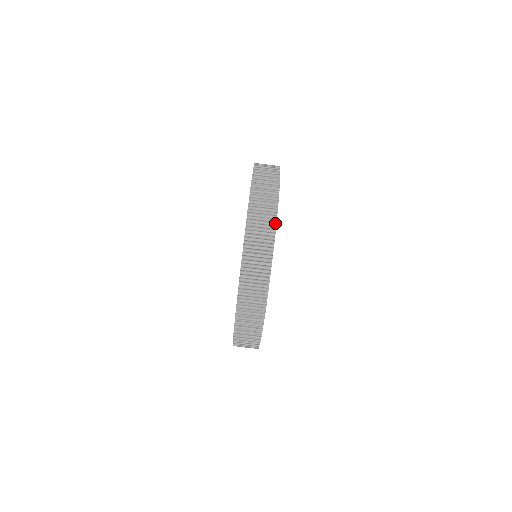
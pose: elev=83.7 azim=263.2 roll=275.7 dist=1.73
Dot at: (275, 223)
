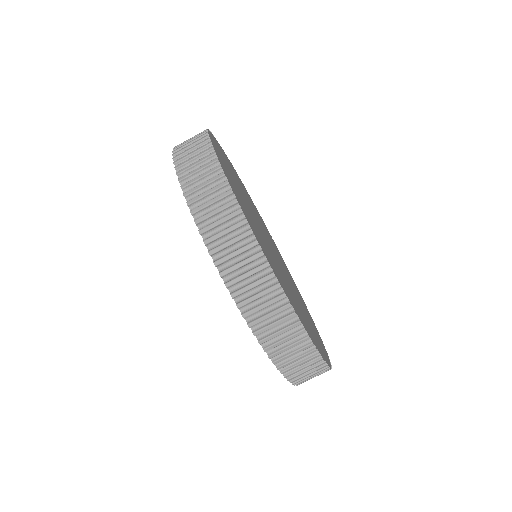
Dot at: (274, 278)
